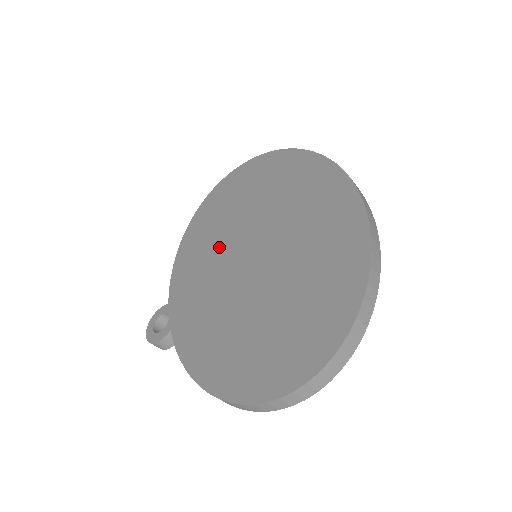
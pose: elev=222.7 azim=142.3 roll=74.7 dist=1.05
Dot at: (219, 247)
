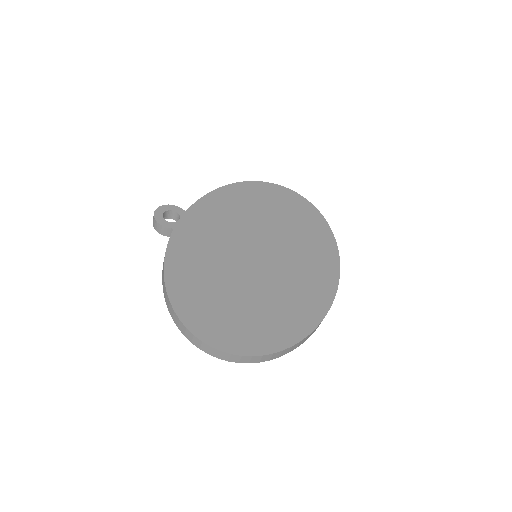
Dot at: (244, 223)
